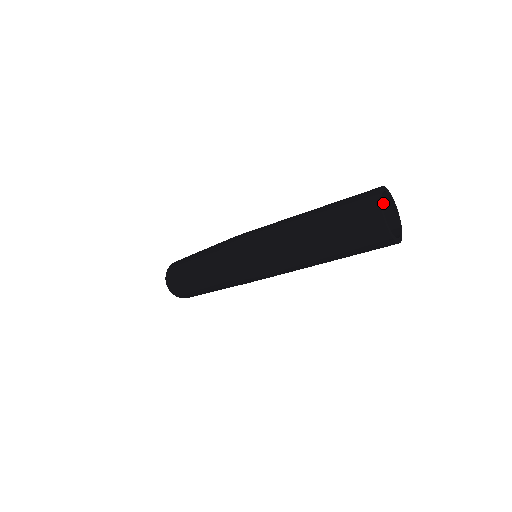
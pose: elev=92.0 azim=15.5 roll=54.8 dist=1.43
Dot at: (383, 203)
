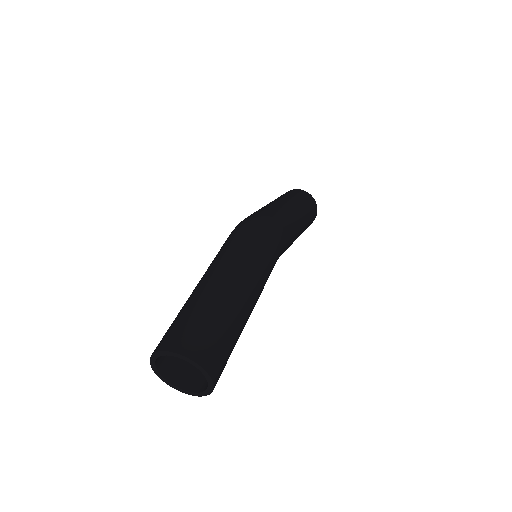
Dot at: occluded
